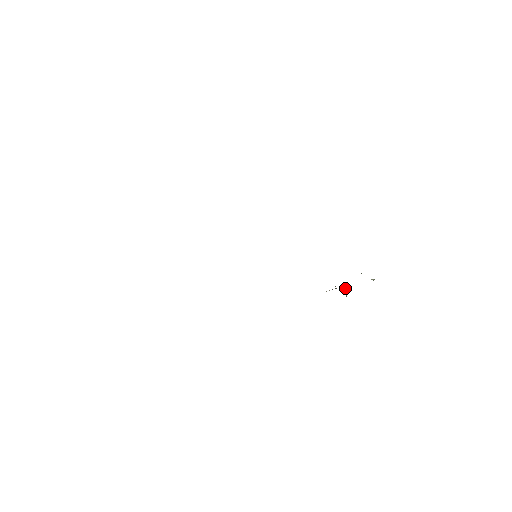
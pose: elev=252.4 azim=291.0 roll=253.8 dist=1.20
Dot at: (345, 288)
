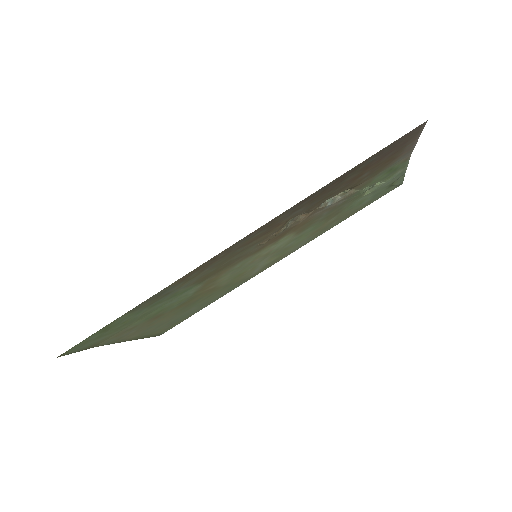
Dot at: occluded
